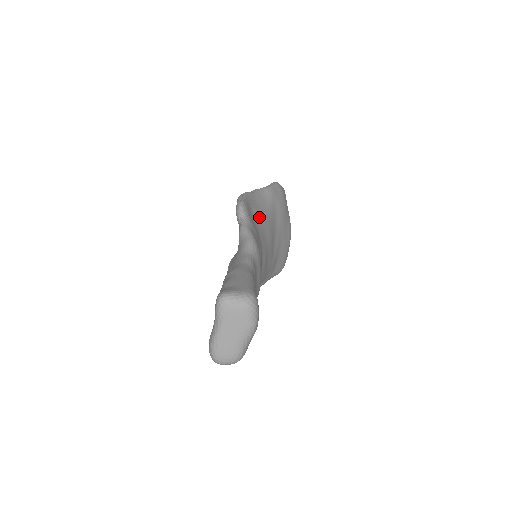
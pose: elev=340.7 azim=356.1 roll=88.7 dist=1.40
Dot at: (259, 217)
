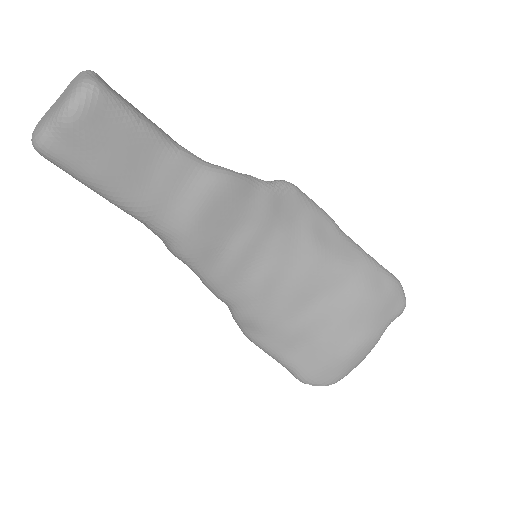
Dot at: (306, 234)
